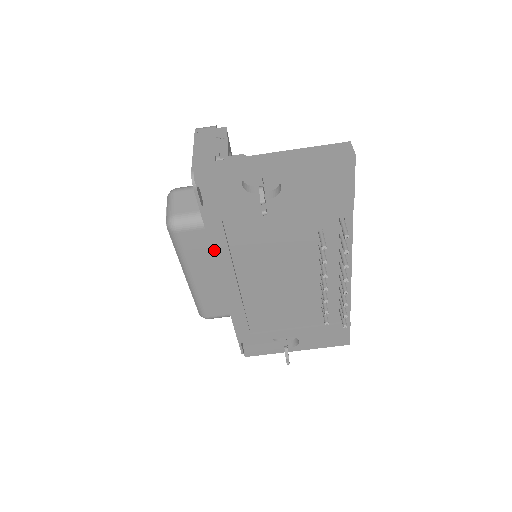
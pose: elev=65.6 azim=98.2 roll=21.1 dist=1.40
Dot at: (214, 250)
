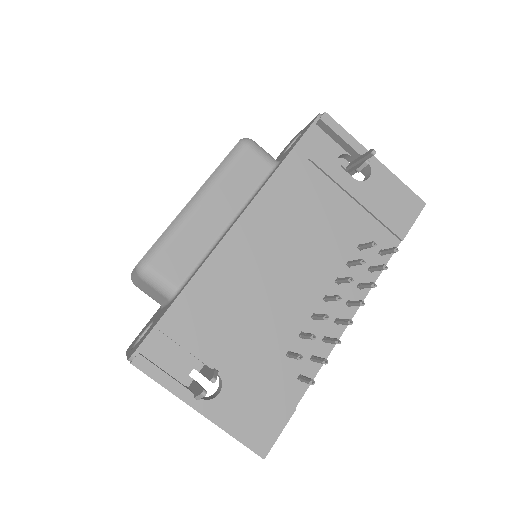
Dot at: (273, 178)
